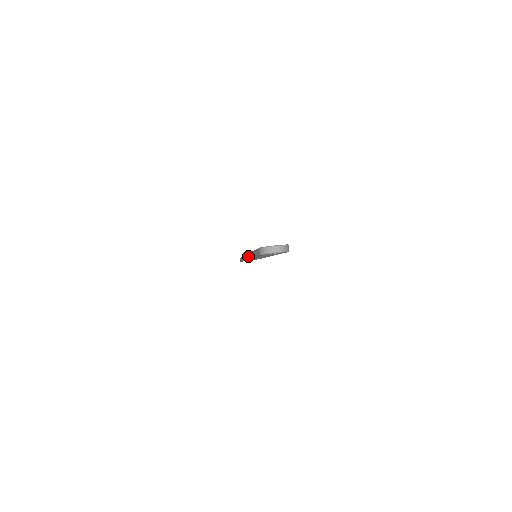
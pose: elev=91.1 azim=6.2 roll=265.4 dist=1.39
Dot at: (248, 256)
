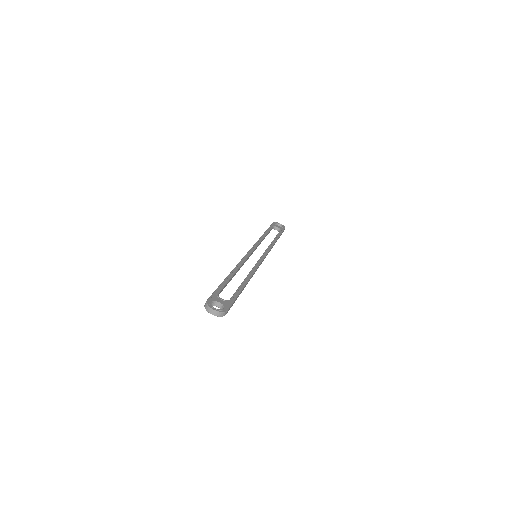
Dot at: occluded
